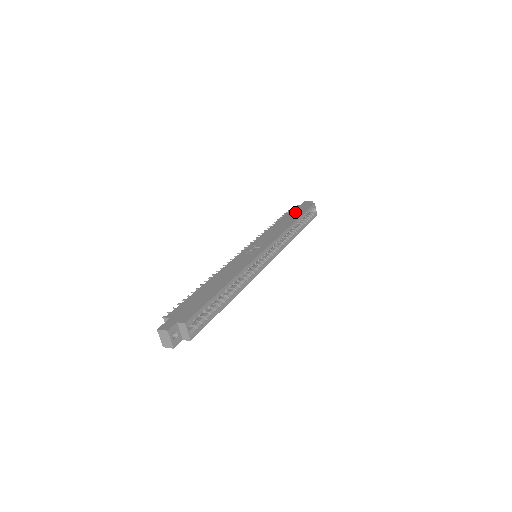
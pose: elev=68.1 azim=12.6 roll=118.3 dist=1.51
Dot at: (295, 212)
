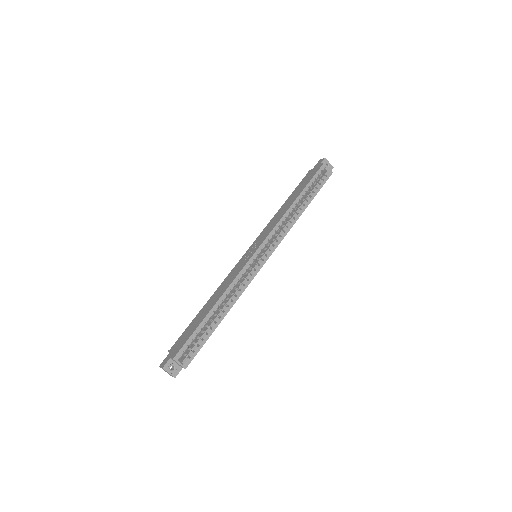
Dot at: (303, 183)
